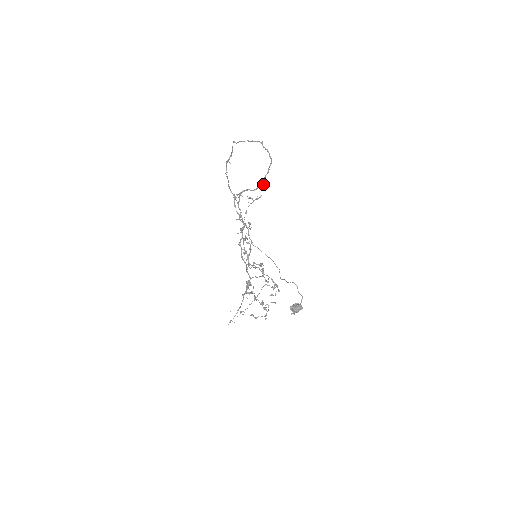
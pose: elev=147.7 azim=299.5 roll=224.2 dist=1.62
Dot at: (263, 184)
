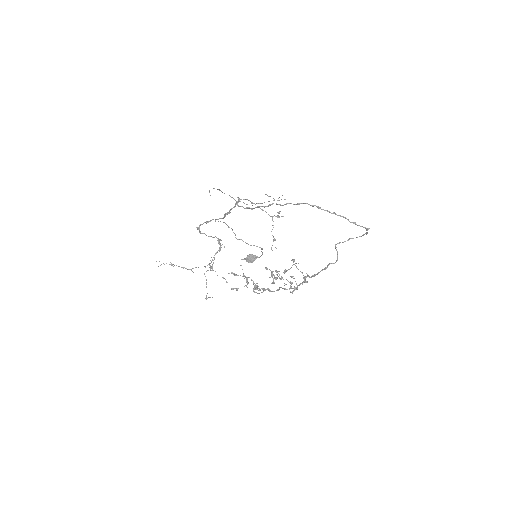
Dot at: occluded
